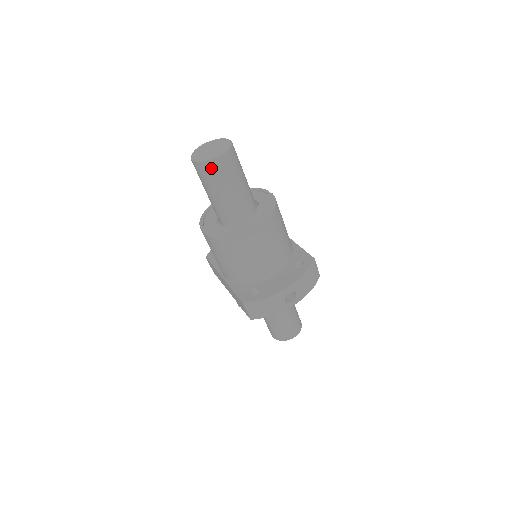
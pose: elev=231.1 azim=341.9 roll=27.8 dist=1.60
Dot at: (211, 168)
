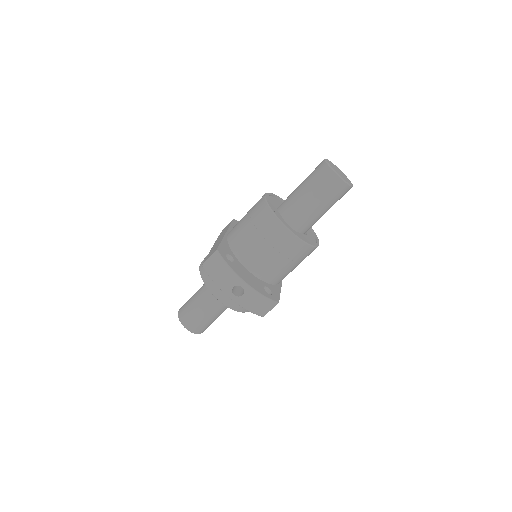
Dot at: (327, 175)
